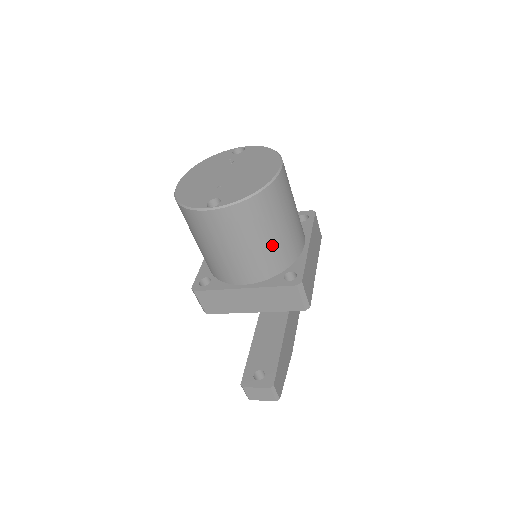
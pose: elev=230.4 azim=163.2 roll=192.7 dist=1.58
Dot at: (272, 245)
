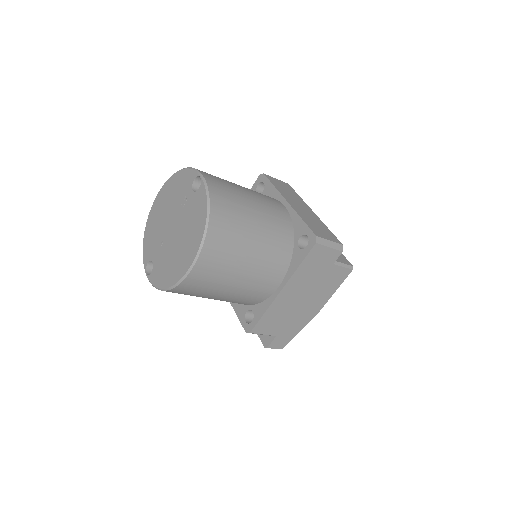
Dot at: occluded
